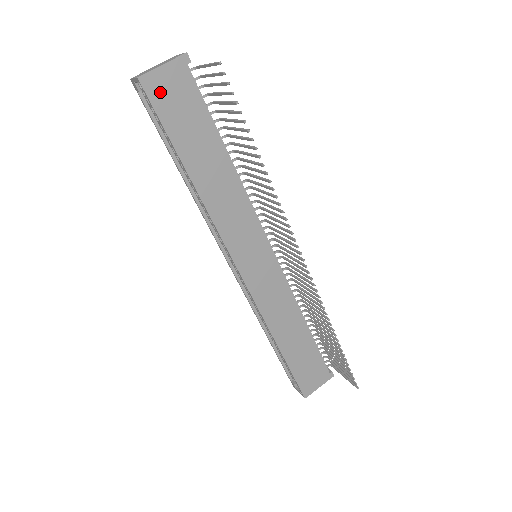
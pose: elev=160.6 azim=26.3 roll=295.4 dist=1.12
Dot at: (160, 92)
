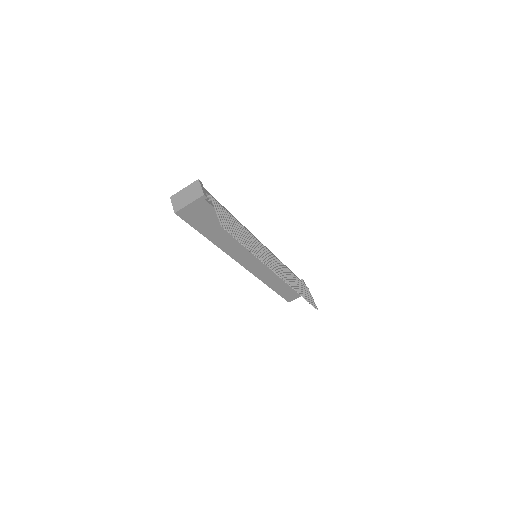
Dot at: (189, 215)
